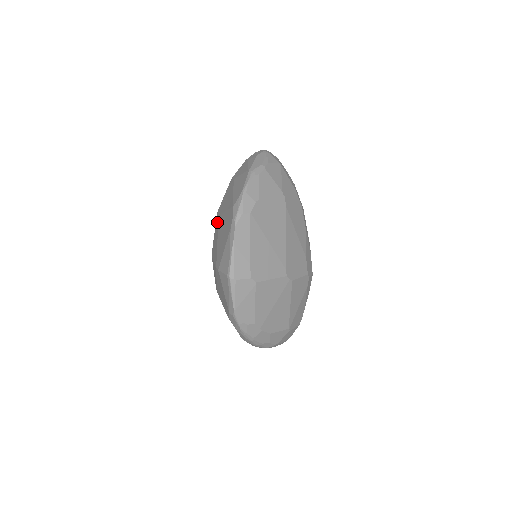
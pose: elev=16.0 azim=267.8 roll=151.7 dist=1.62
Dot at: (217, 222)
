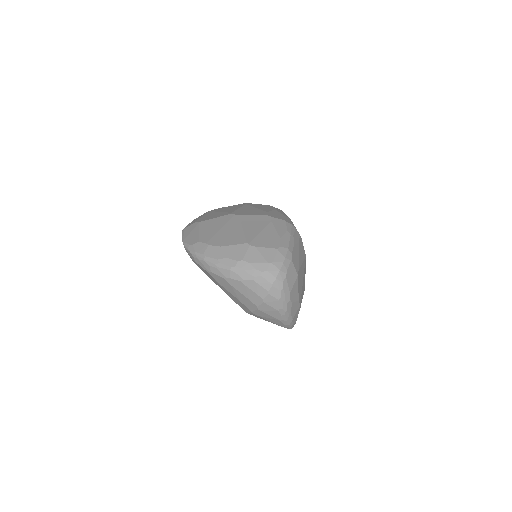
Dot at: occluded
